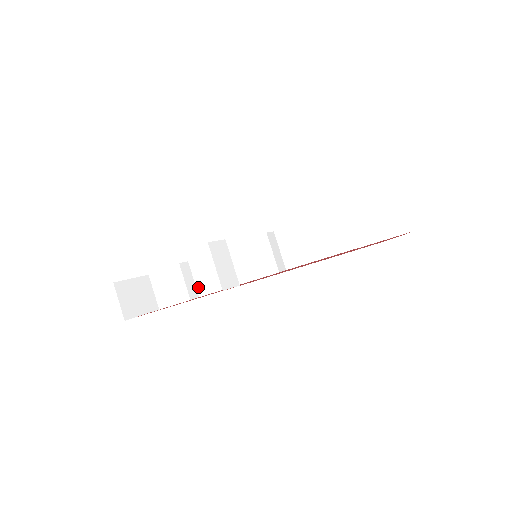
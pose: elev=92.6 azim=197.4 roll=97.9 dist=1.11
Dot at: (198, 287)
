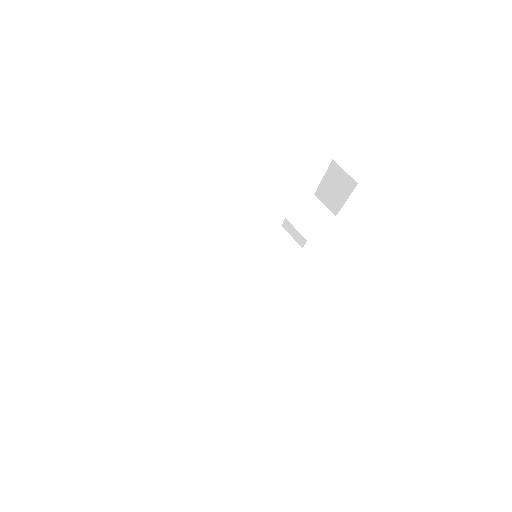
Dot at: (191, 328)
